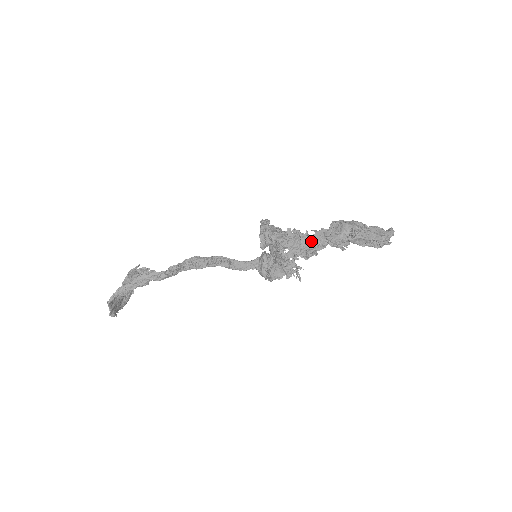
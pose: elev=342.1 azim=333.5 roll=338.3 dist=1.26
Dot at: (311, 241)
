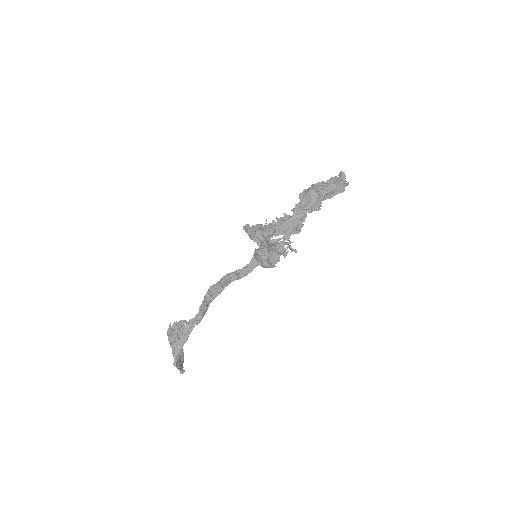
Dot at: (295, 219)
